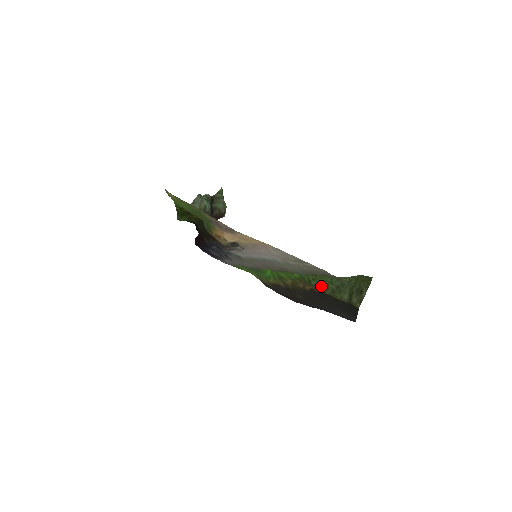
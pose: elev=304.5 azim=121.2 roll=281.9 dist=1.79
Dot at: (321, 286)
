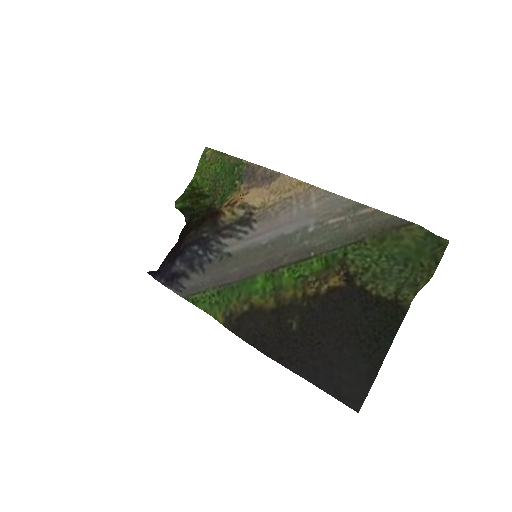
Dot at: (358, 267)
